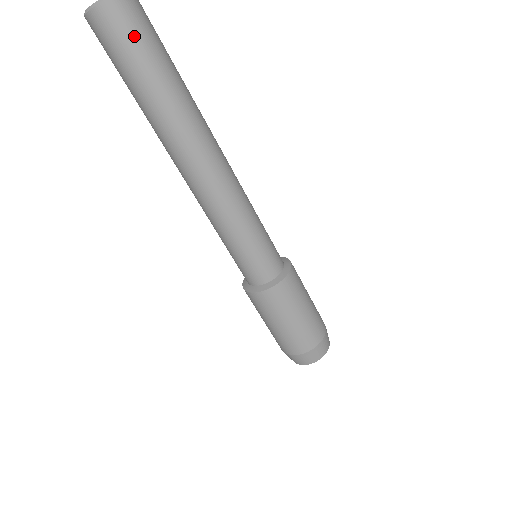
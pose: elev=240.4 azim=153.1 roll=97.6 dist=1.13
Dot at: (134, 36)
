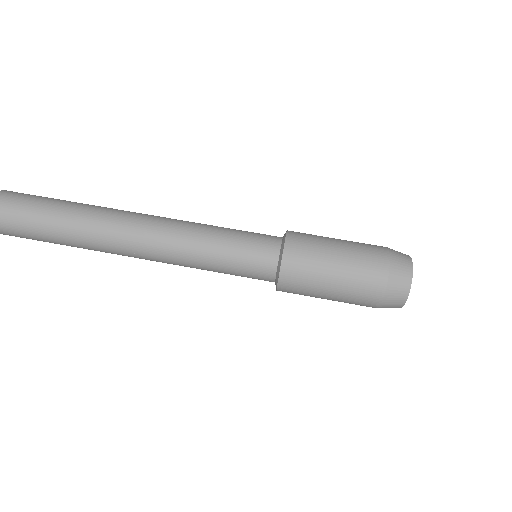
Dot at: (29, 196)
